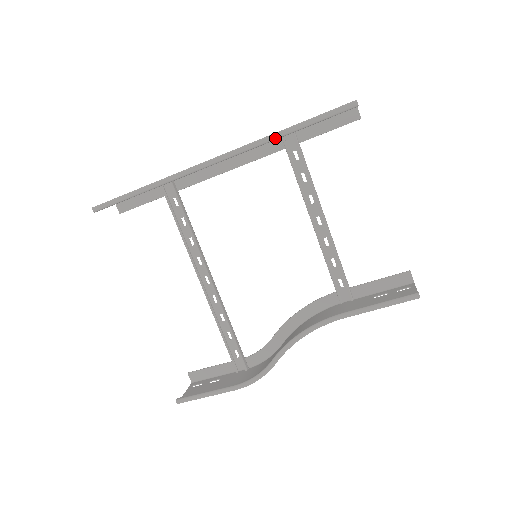
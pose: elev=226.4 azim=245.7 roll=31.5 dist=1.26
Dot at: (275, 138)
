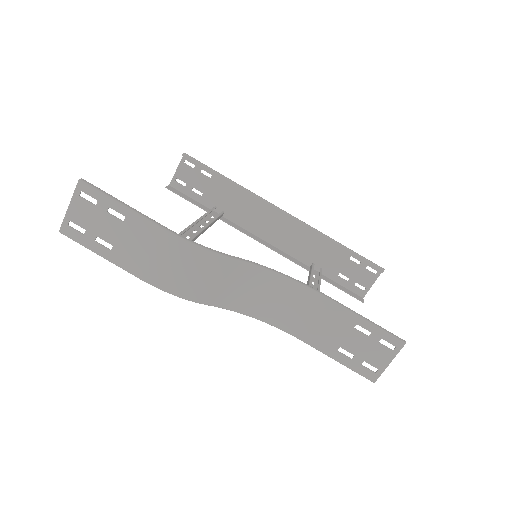
Dot at: (329, 238)
